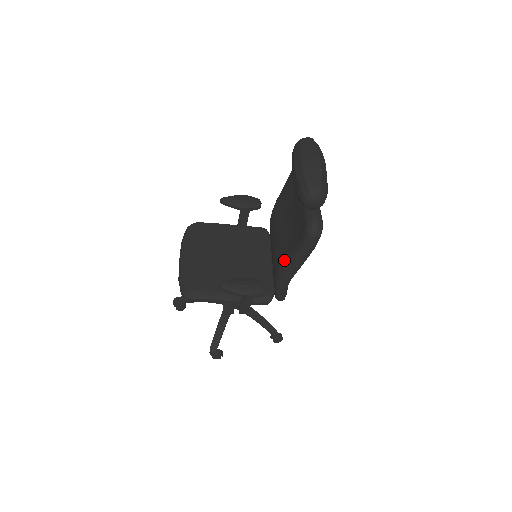
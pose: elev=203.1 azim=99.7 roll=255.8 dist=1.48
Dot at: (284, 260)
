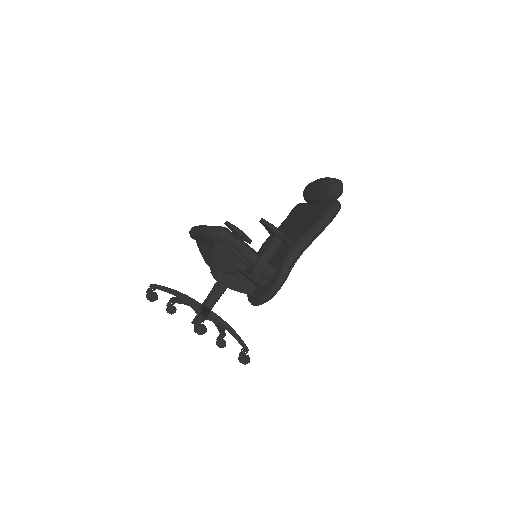
Dot at: (303, 233)
